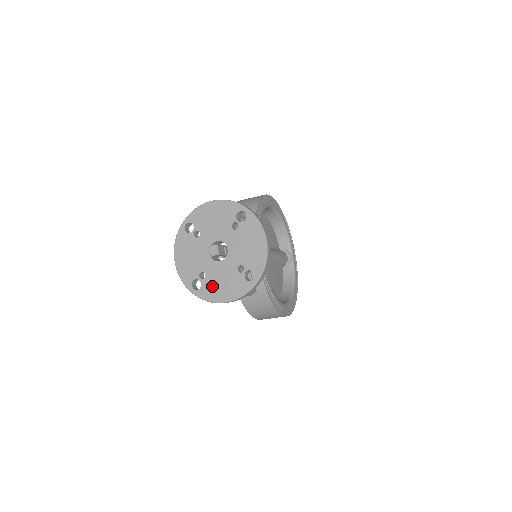
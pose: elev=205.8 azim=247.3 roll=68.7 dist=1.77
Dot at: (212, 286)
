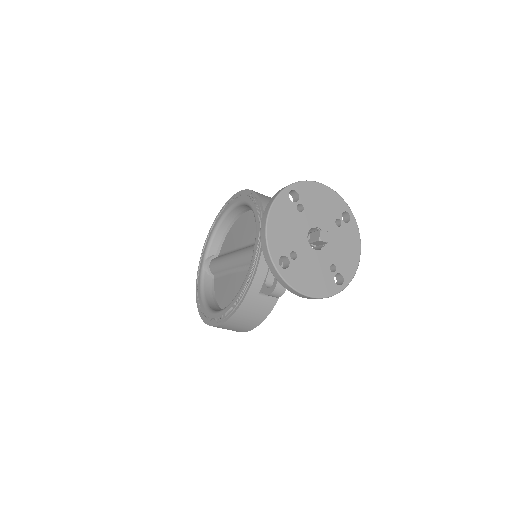
Dot at: (301, 272)
